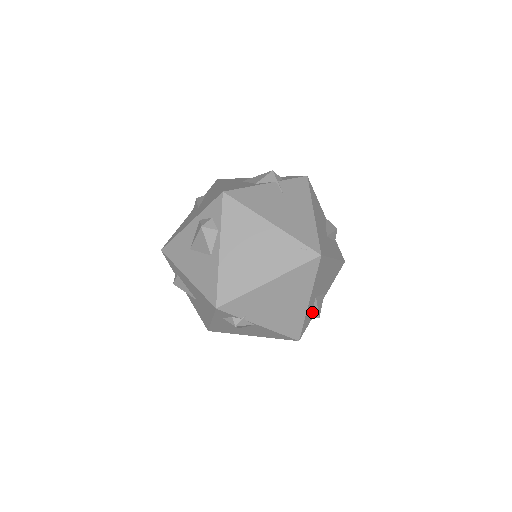
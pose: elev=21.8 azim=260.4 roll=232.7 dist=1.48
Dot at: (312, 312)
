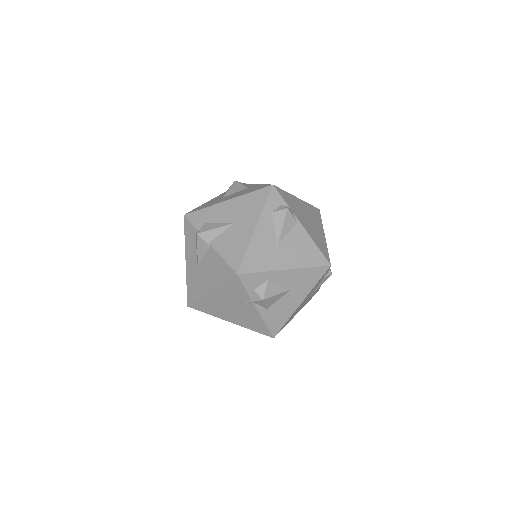
Dot at: occluded
